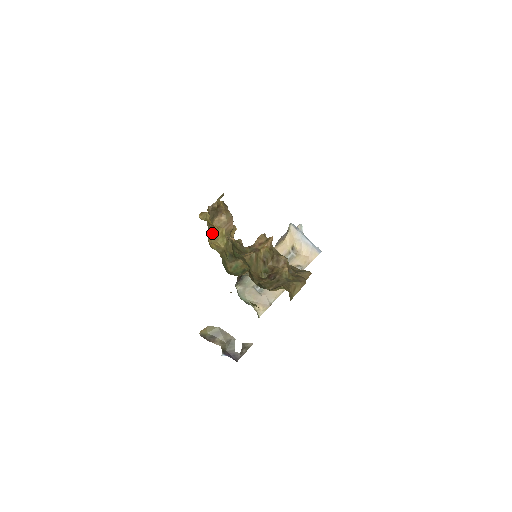
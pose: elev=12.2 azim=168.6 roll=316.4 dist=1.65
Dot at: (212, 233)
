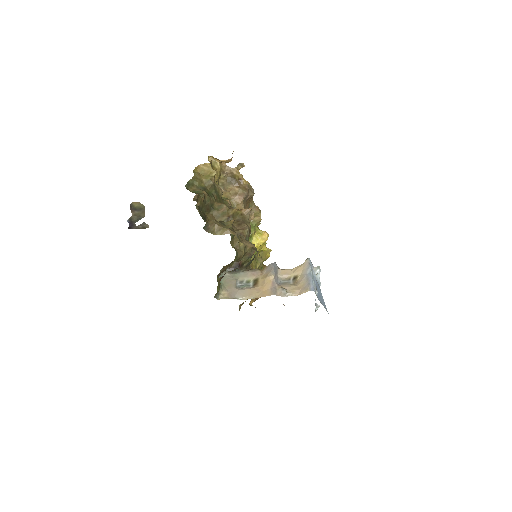
Dot at: (205, 168)
